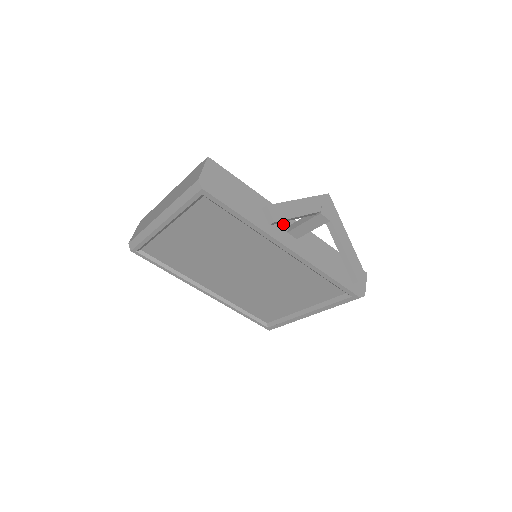
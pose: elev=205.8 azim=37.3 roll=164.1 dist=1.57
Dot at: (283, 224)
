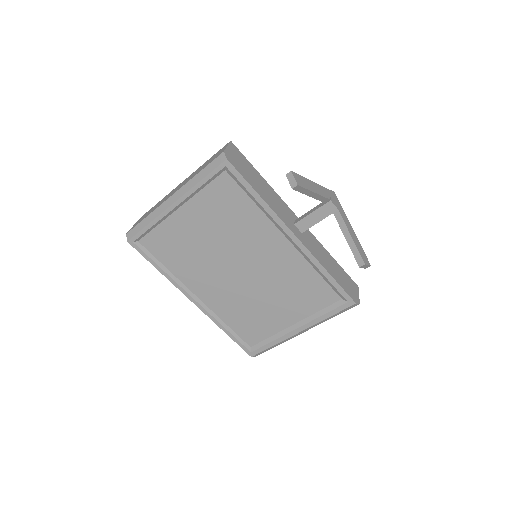
Dot at: (290, 217)
